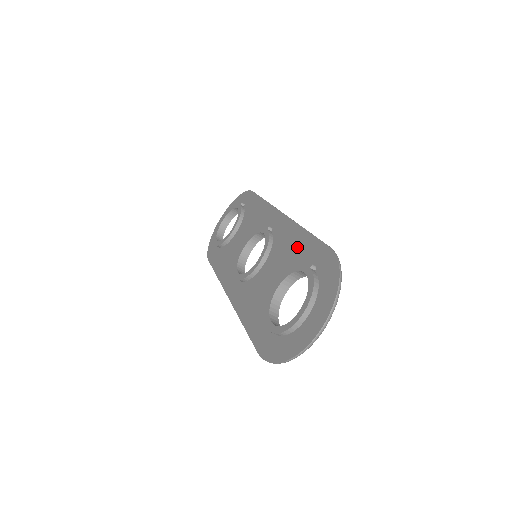
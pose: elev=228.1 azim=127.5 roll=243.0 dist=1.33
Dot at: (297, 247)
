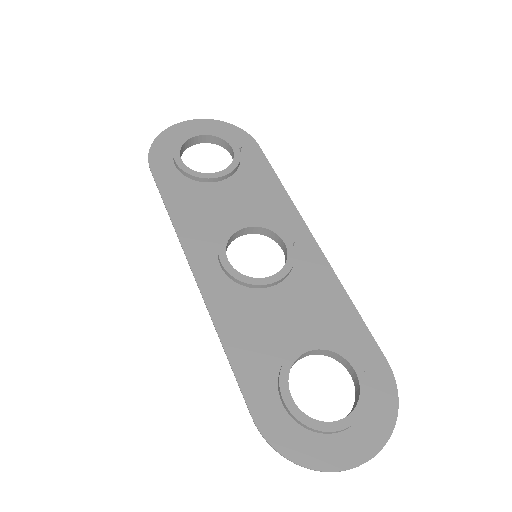
Dot at: (336, 314)
